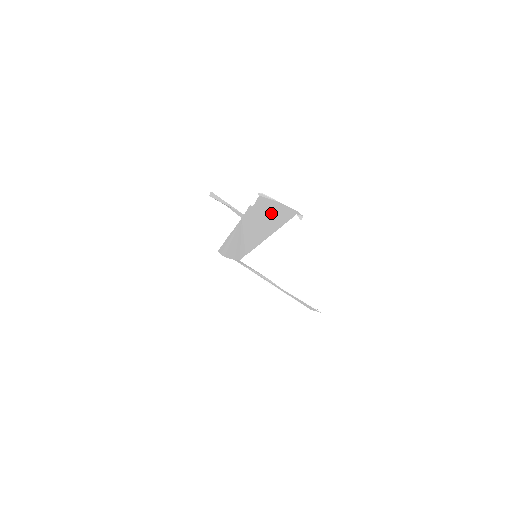
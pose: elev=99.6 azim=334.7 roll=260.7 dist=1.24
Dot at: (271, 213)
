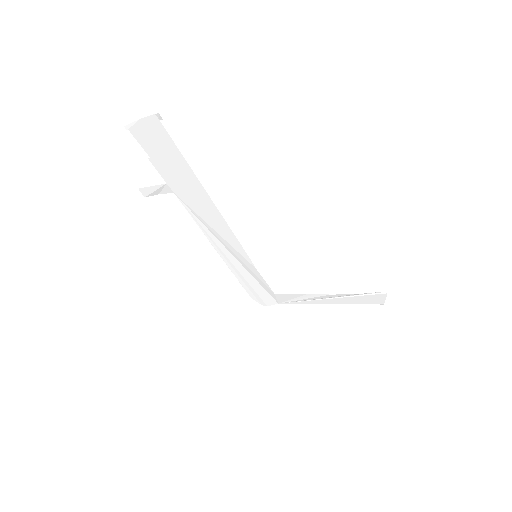
Dot at: (161, 148)
